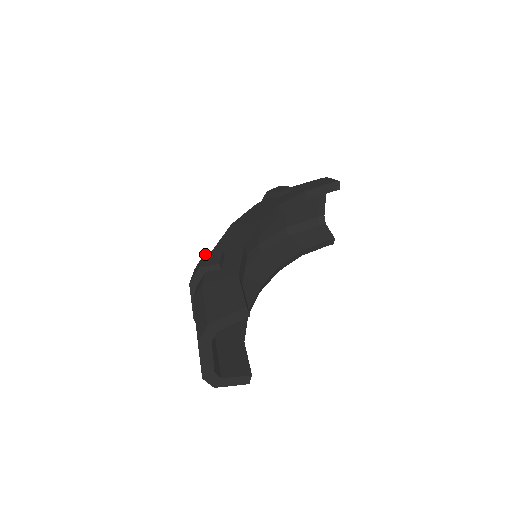
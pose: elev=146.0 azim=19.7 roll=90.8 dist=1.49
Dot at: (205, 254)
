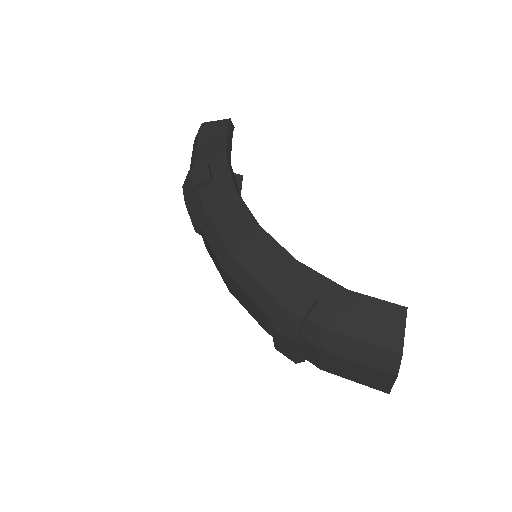
Dot at: (281, 303)
